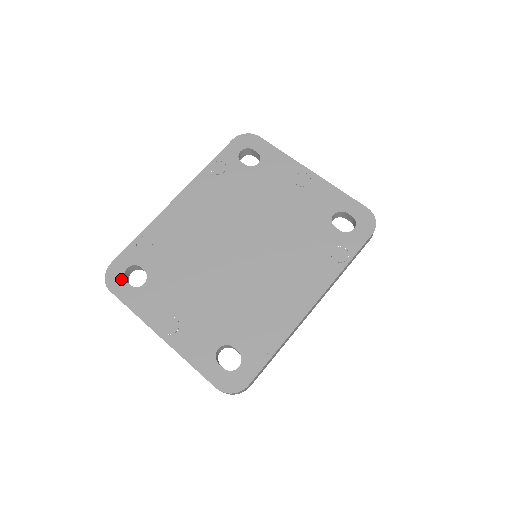
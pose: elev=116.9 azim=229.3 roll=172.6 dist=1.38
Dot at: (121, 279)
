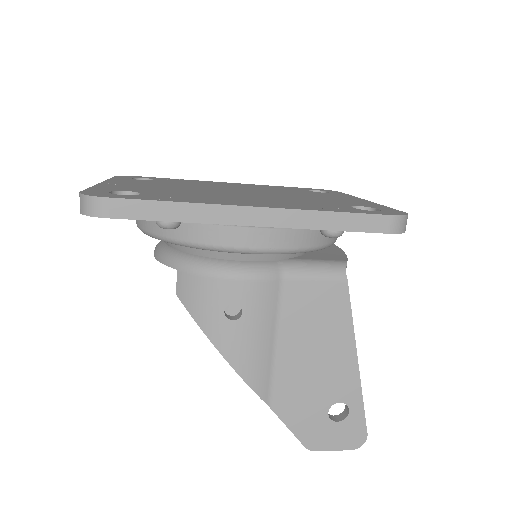
Dot at: (132, 177)
